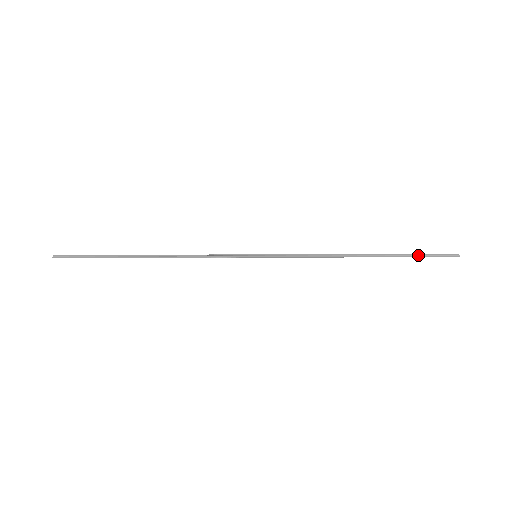
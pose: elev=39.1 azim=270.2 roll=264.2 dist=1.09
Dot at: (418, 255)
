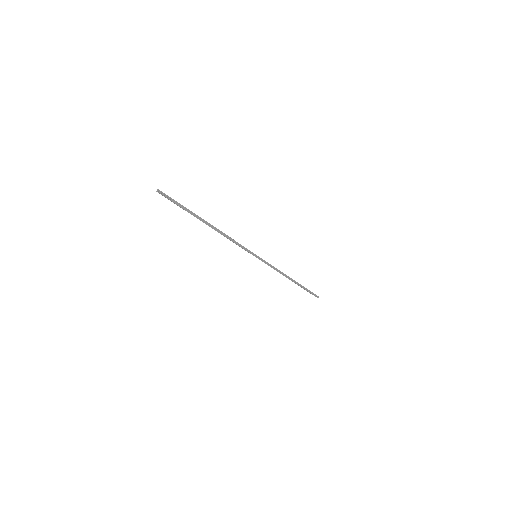
Dot at: (308, 290)
